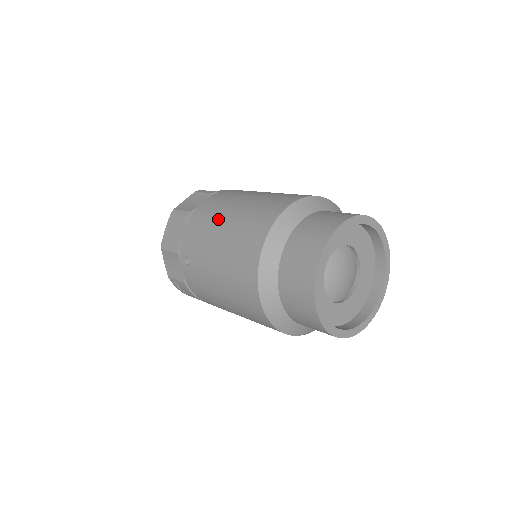
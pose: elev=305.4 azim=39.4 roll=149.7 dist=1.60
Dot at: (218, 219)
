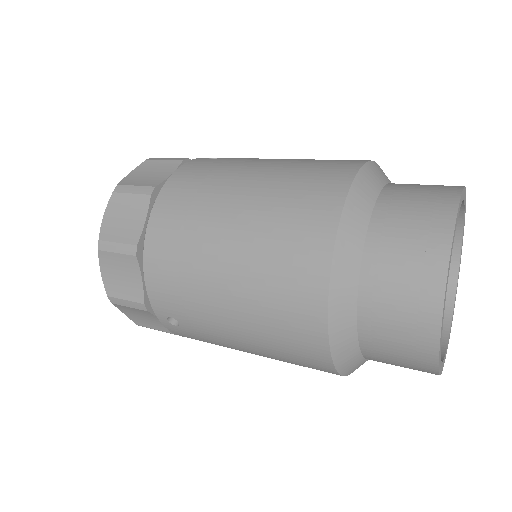
Dot at: (205, 262)
